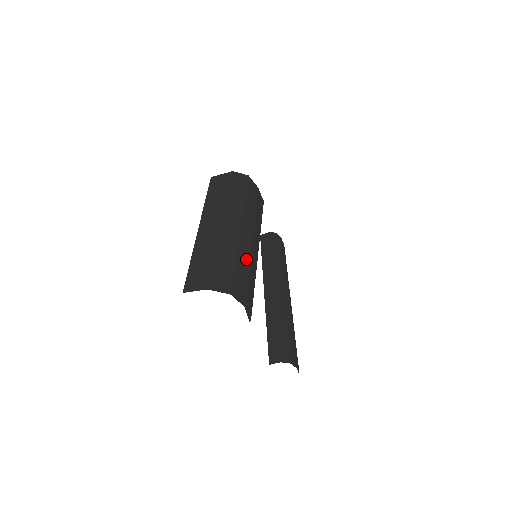
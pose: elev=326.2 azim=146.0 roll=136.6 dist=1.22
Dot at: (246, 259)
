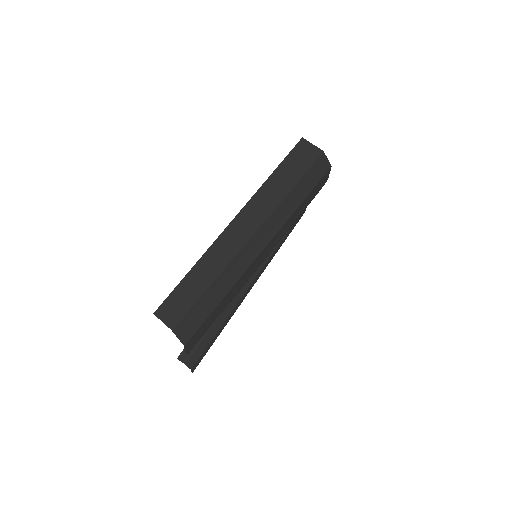
Dot at: (232, 296)
